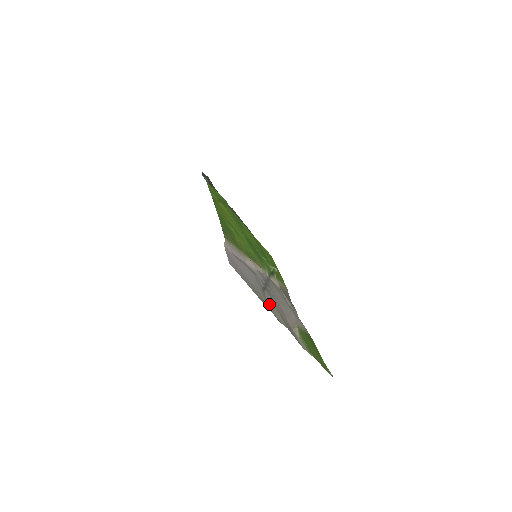
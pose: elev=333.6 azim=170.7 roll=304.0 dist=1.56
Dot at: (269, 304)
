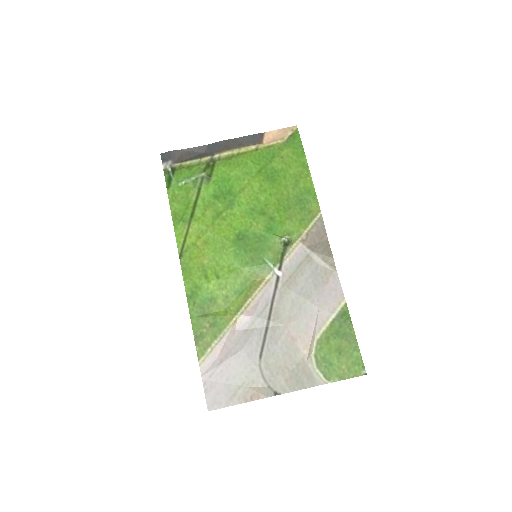
Dot at: (268, 375)
